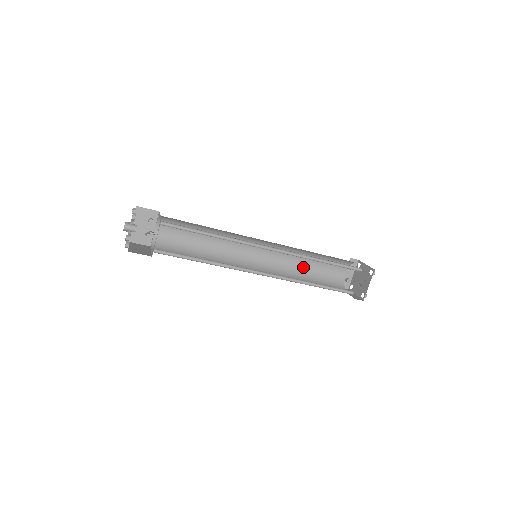
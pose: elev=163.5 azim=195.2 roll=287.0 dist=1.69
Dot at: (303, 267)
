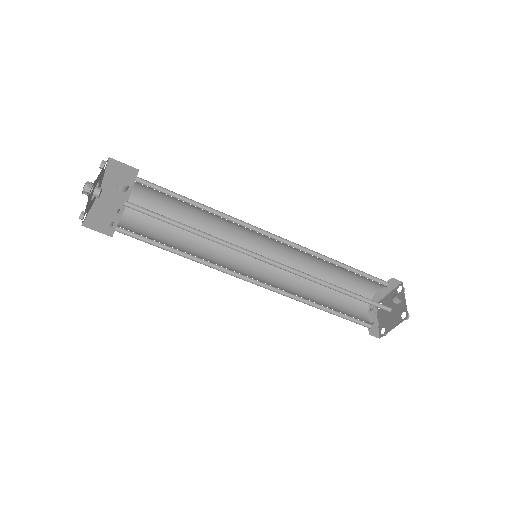
Dot at: (314, 299)
